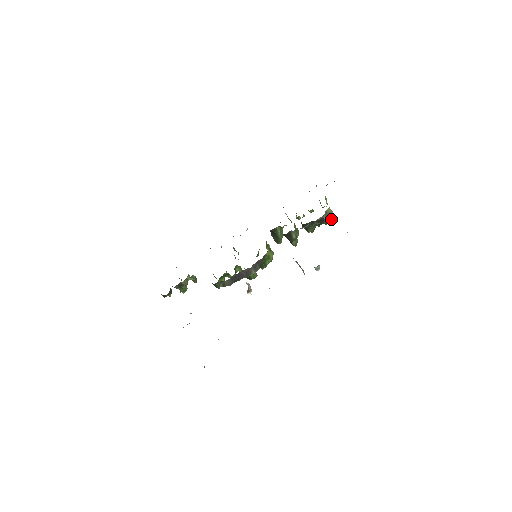
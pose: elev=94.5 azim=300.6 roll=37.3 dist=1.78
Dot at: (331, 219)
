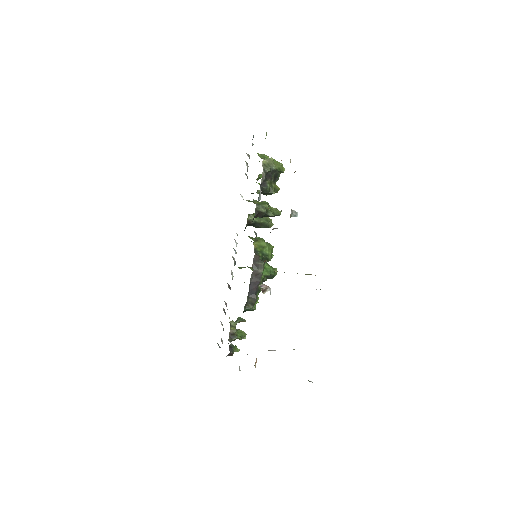
Dot at: (280, 164)
